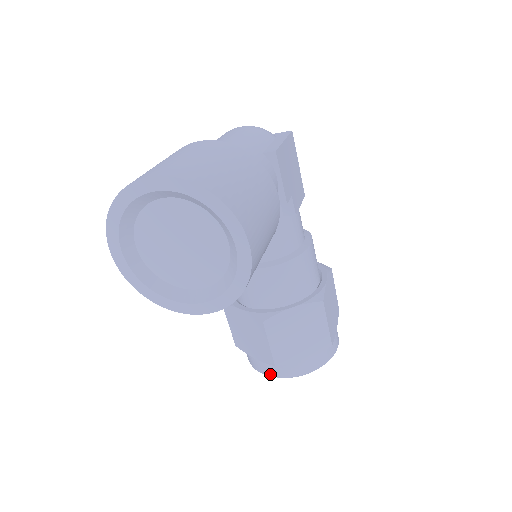
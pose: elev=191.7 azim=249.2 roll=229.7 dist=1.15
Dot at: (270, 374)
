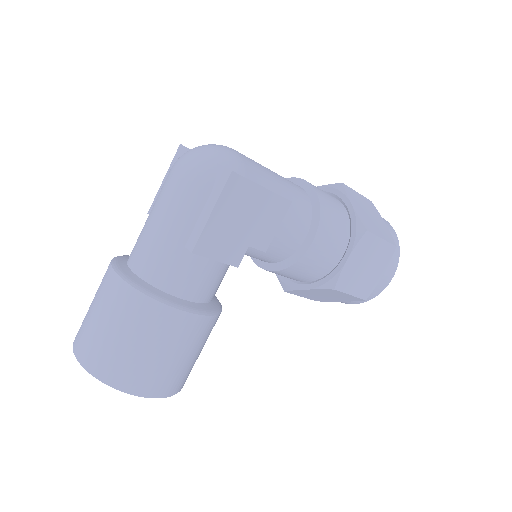
Dot at: occluded
